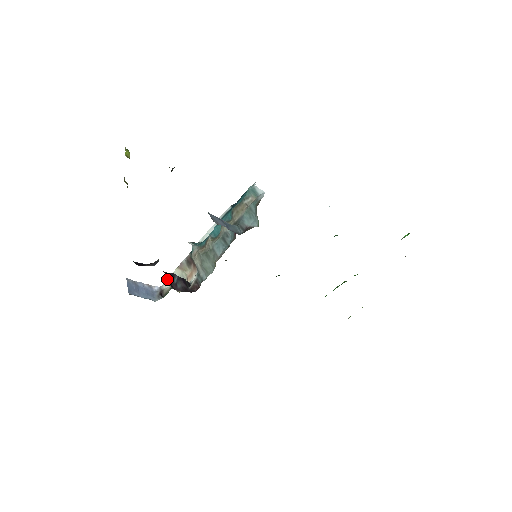
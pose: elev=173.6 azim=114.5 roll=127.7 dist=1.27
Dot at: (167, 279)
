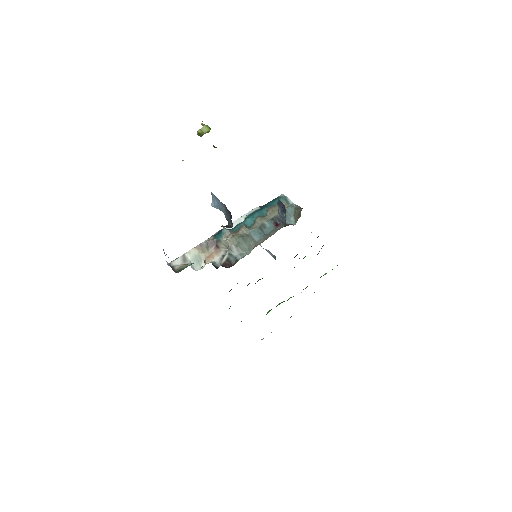
Dot at: occluded
